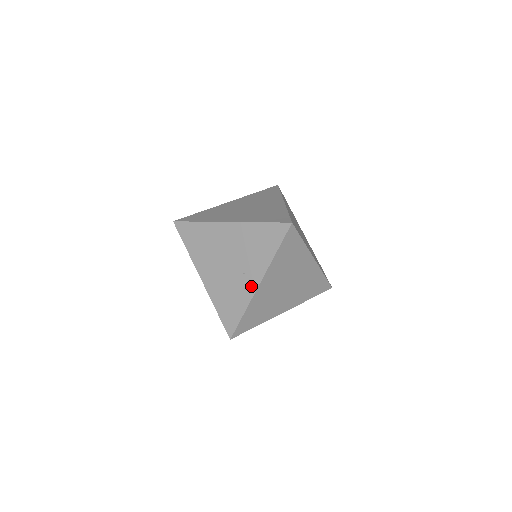
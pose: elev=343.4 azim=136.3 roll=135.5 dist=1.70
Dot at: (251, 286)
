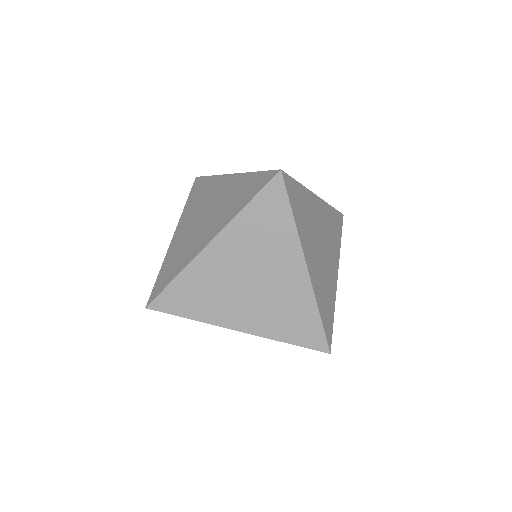
Dot at: occluded
